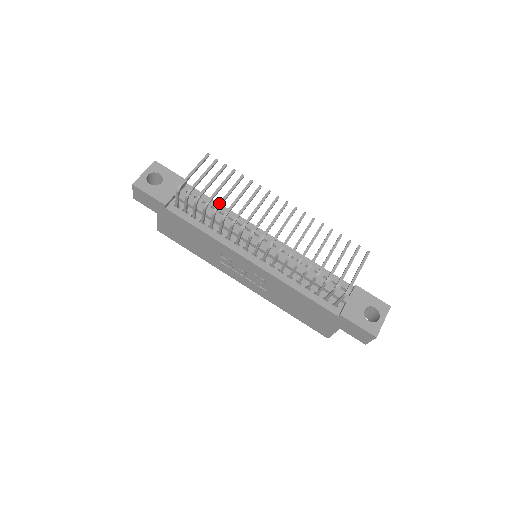
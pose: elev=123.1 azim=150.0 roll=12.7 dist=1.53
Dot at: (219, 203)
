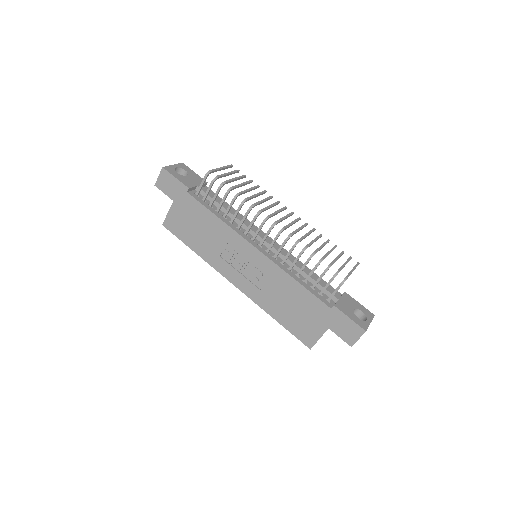
Dot at: (241, 192)
